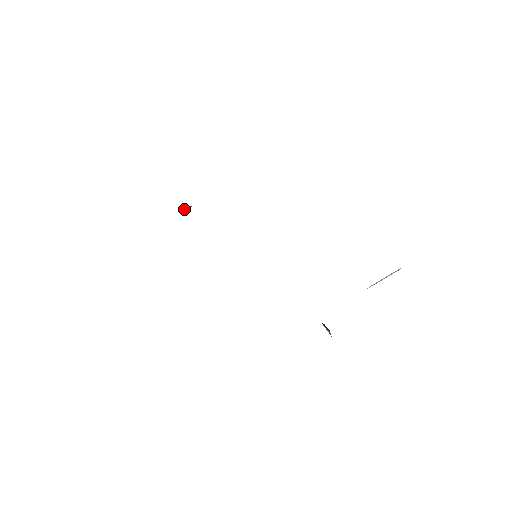
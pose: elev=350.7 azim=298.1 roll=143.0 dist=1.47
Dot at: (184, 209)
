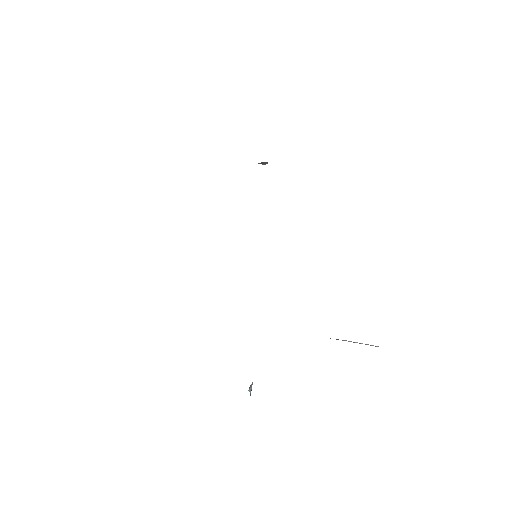
Dot at: (261, 162)
